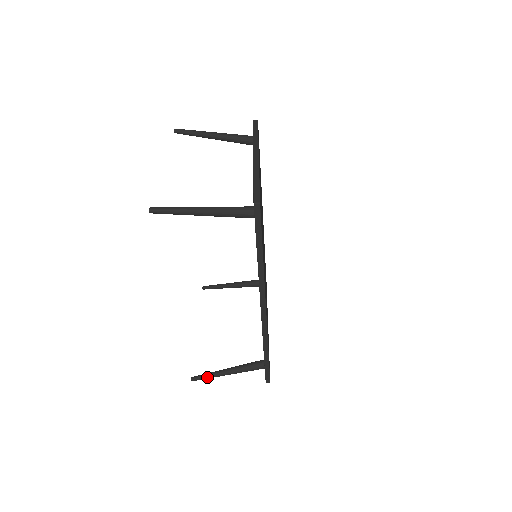
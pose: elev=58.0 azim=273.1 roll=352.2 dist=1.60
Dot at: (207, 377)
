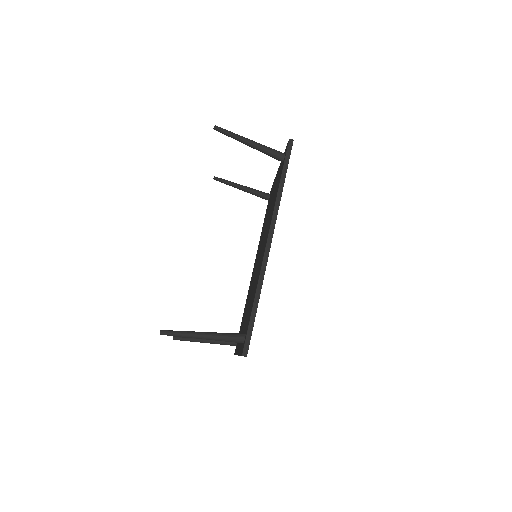
Dot at: (179, 332)
